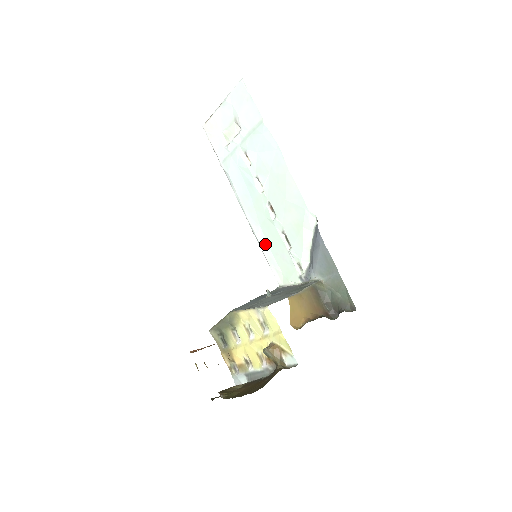
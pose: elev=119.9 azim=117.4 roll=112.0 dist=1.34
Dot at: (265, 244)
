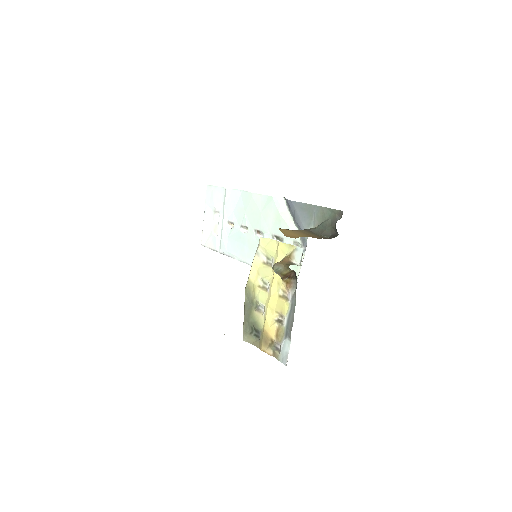
Dot at: occluded
